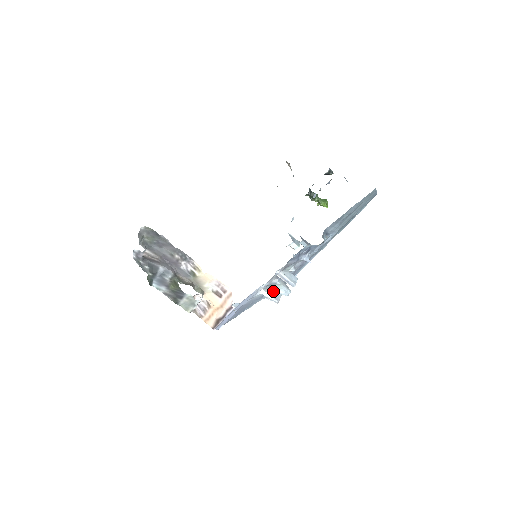
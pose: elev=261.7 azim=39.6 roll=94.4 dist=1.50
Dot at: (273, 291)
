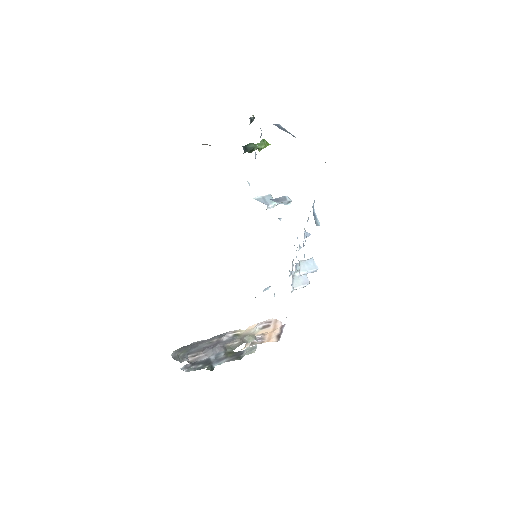
Dot at: occluded
